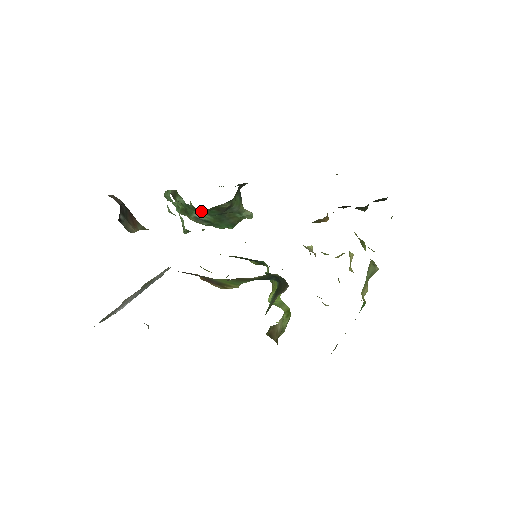
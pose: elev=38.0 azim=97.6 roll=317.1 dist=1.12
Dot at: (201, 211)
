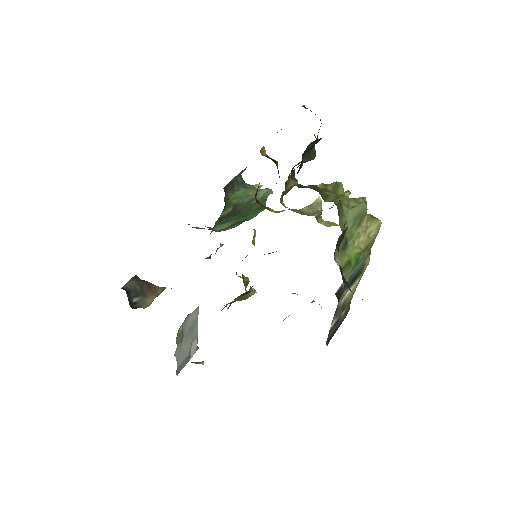
Dot at: (218, 225)
